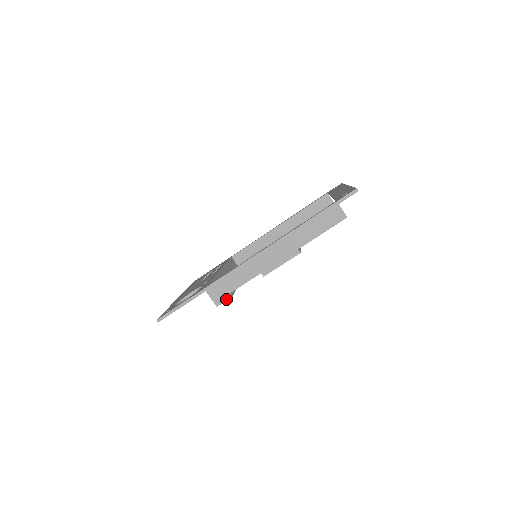
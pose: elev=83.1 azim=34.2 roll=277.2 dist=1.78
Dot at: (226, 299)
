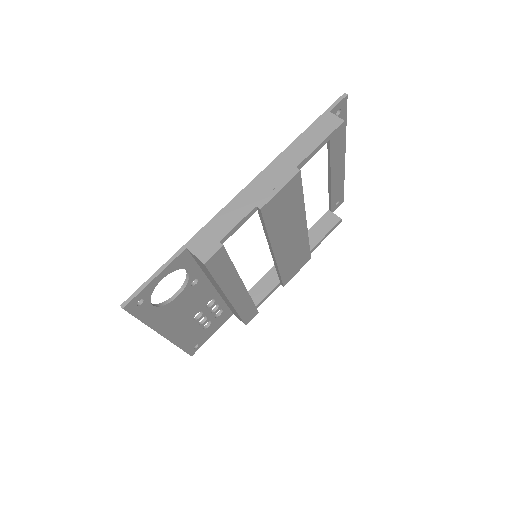
Dot at: (215, 250)
